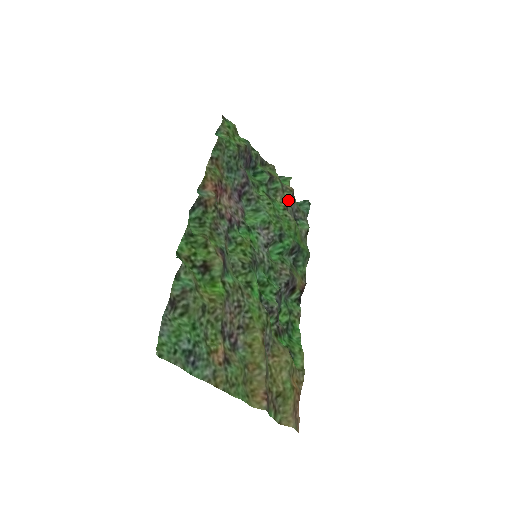
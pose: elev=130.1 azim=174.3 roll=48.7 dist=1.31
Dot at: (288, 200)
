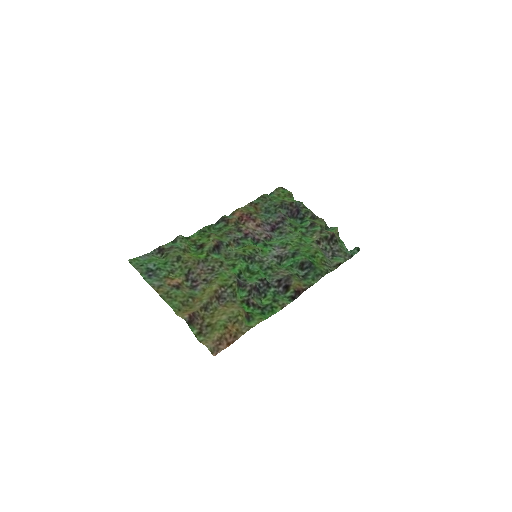
Dot at: (325, 239)
